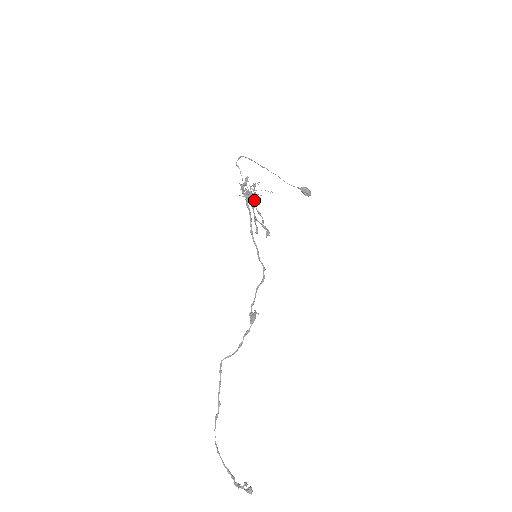
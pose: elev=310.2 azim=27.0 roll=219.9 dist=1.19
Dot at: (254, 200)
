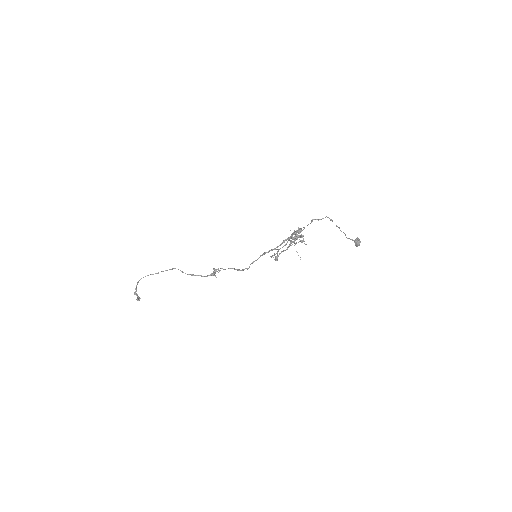
Dot at: occluded
